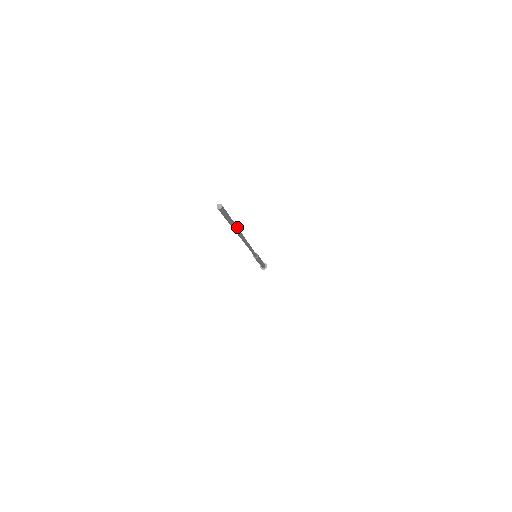
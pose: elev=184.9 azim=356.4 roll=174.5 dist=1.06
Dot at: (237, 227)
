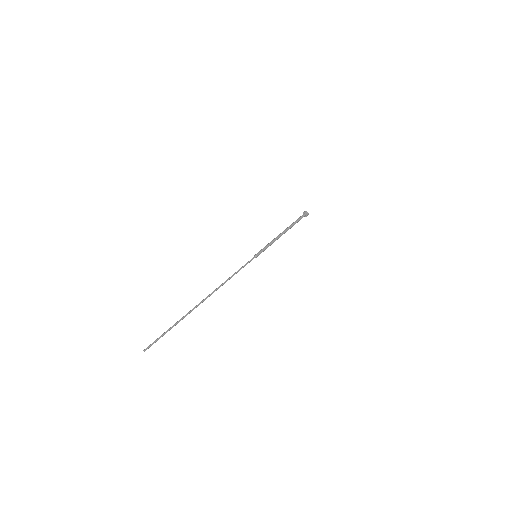
Dot at: occluded
